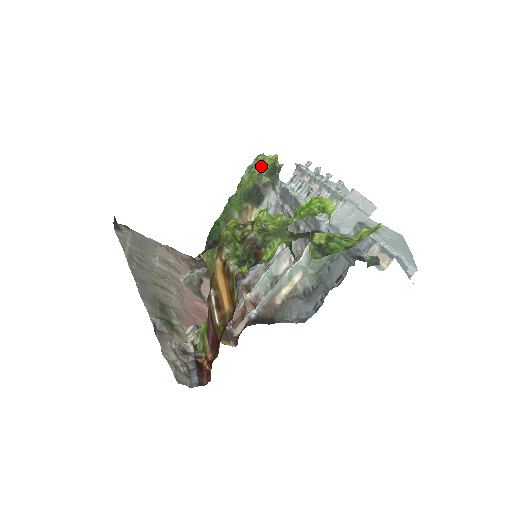
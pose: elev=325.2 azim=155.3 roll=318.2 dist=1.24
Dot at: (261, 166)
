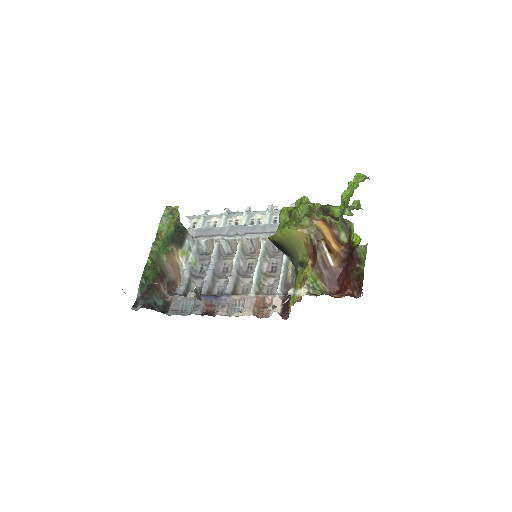
Dot at: (176, 213)
